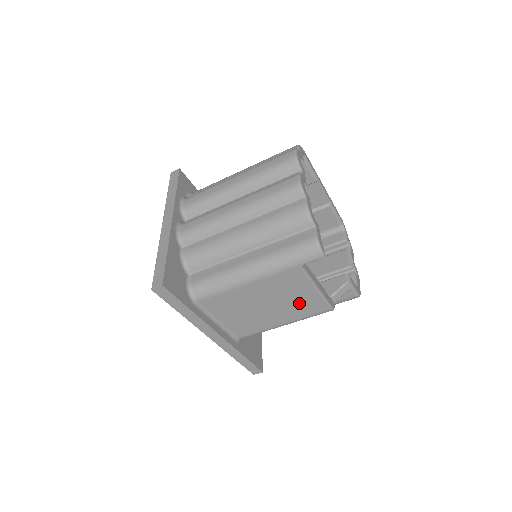
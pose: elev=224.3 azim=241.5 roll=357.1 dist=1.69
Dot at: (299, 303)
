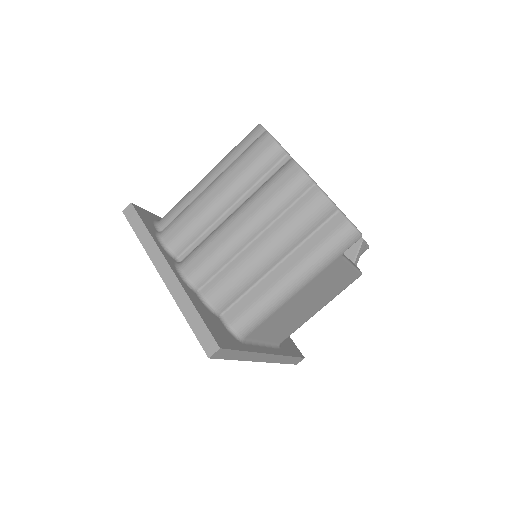
Dot at: (335, 286)
